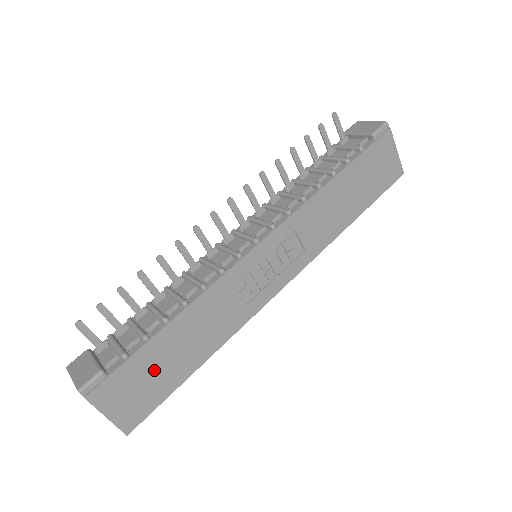
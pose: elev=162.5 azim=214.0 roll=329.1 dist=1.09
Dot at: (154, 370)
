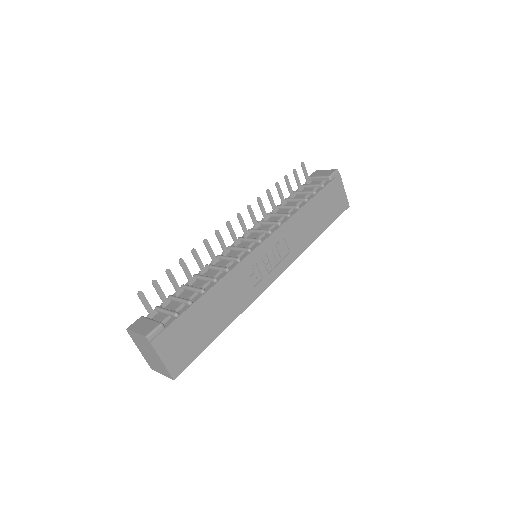
Dot at: (194, 328)
